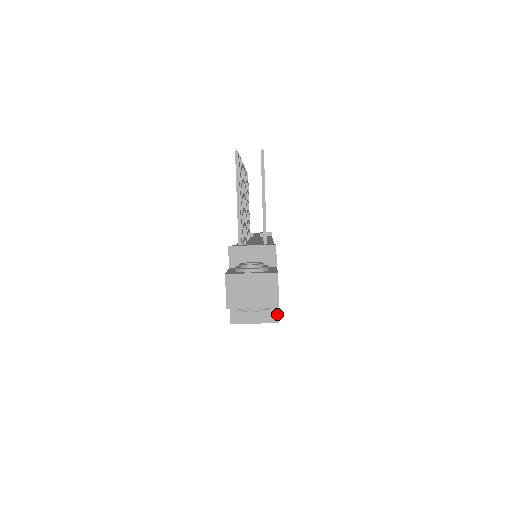
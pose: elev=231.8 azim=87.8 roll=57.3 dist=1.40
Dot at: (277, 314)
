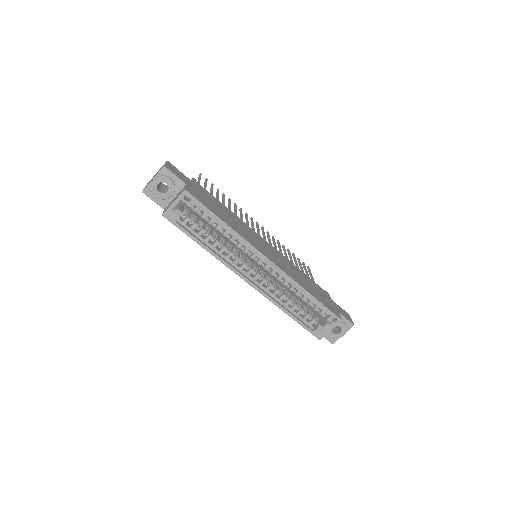
Dot at: (185, 188)
